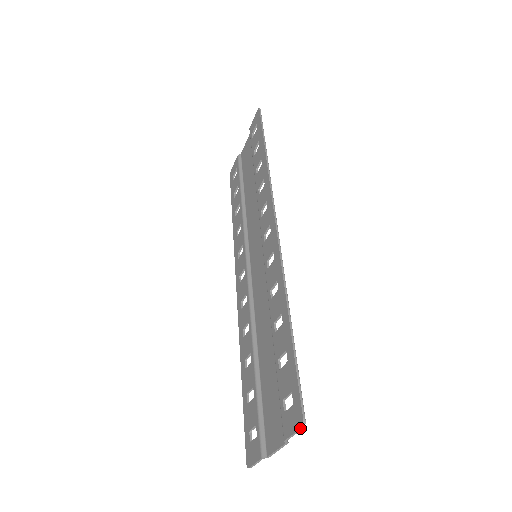
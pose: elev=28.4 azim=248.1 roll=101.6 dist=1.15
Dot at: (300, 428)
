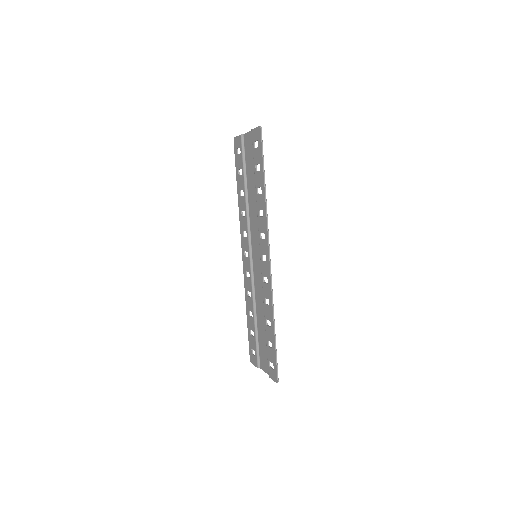
Dot at: occluded
